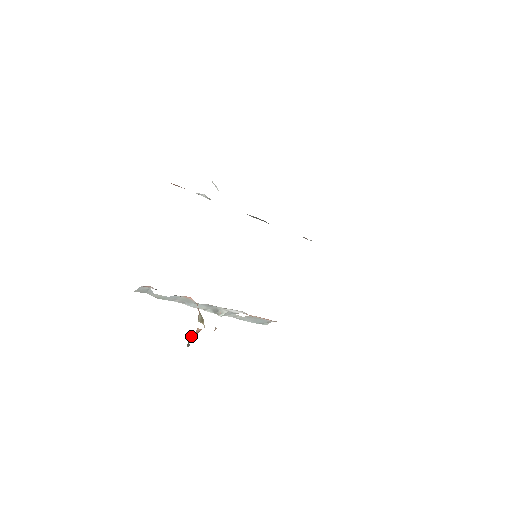
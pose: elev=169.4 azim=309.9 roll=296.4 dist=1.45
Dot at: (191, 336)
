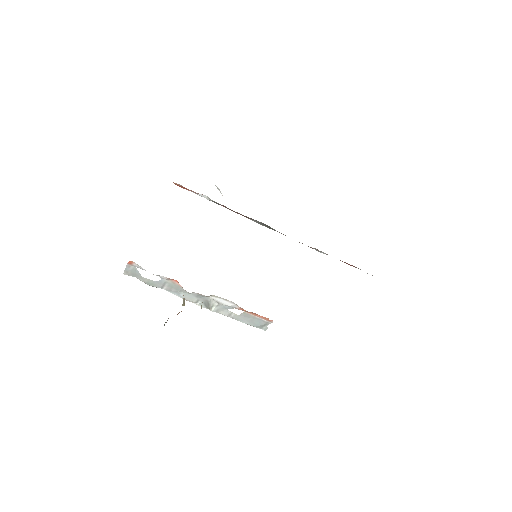
Dot at: occluded
